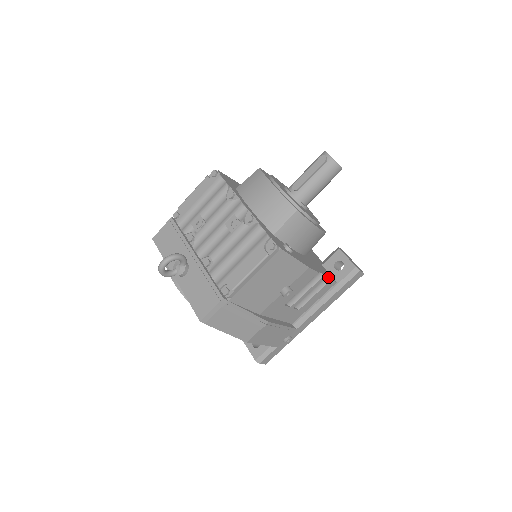
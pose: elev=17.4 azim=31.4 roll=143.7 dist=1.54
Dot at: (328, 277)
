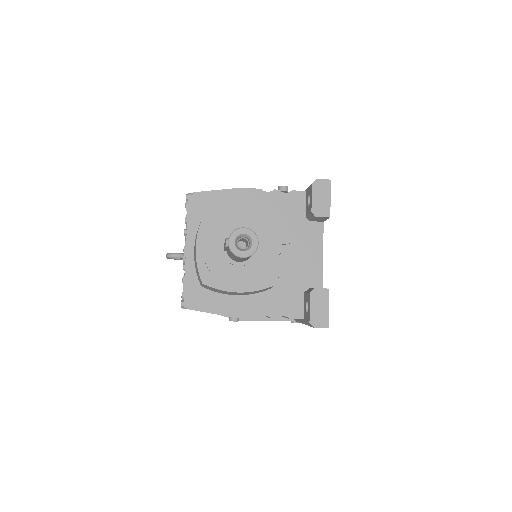
Dot at: (285, 316)
